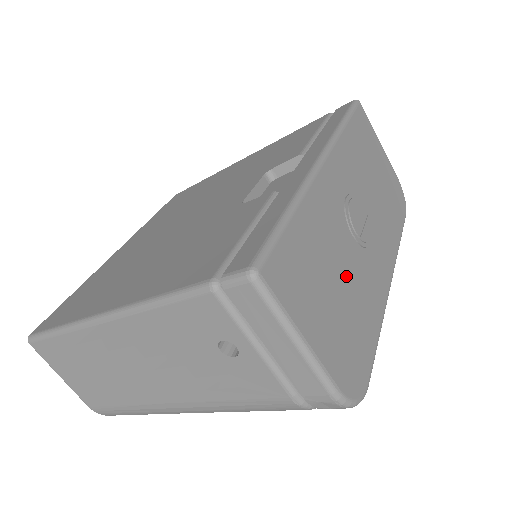
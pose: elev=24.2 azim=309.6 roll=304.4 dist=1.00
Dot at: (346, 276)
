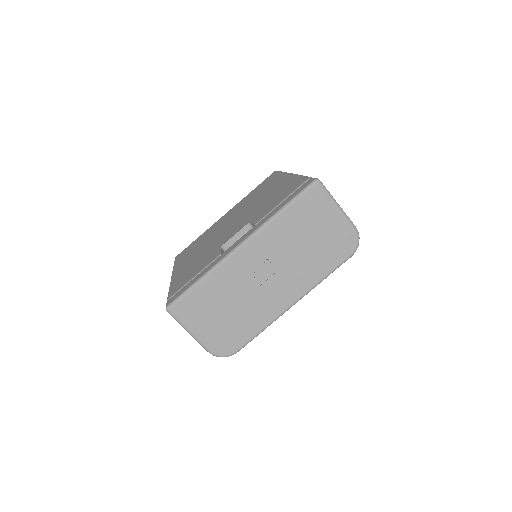
Dot at: (238, 306)
